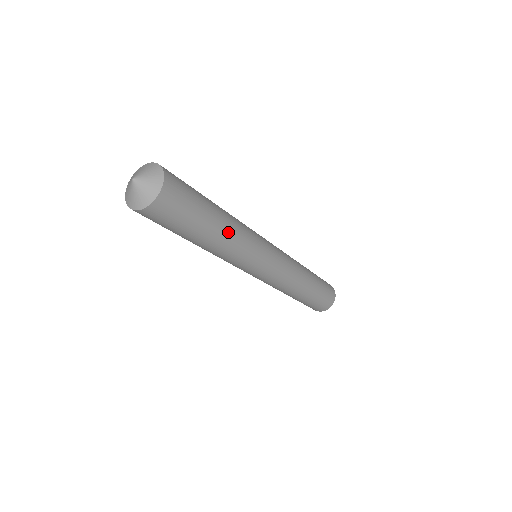
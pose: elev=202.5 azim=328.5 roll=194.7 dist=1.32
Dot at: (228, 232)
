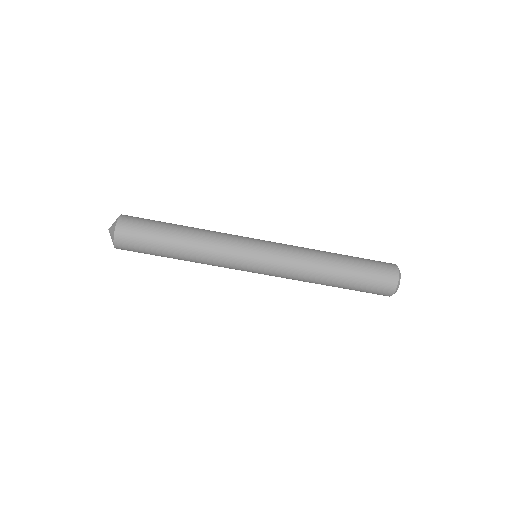
Dot at: (190, 248)
